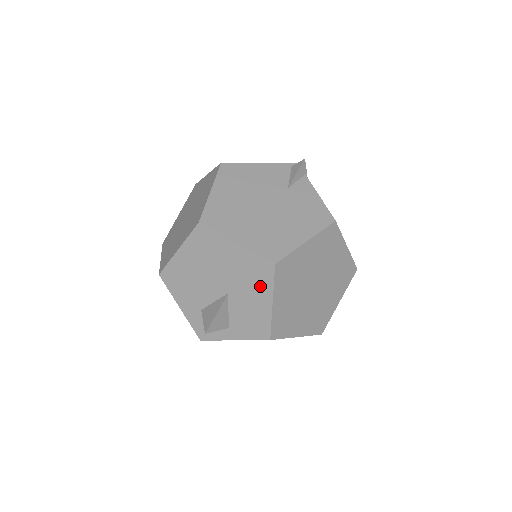
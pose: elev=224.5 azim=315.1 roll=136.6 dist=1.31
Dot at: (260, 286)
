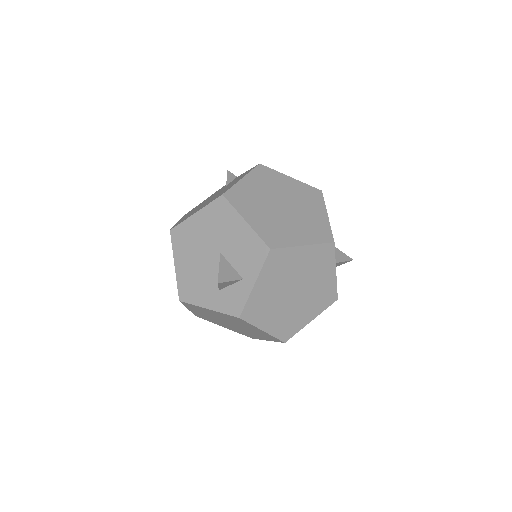
Dot at: (229, 220)
